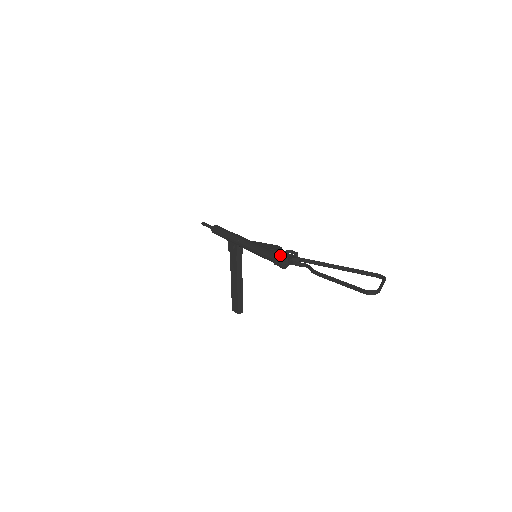
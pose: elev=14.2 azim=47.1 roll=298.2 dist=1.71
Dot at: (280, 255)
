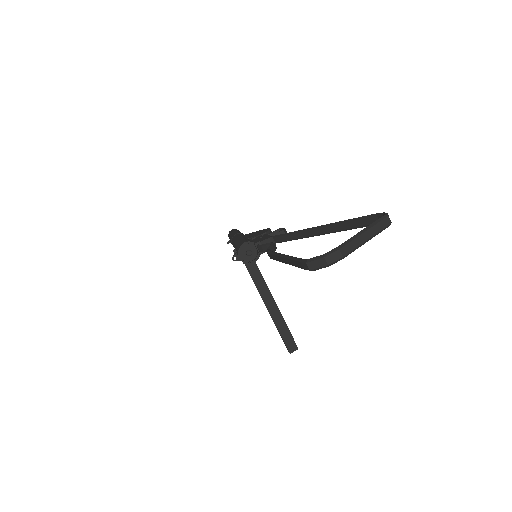
Dot at: (242, 242)
